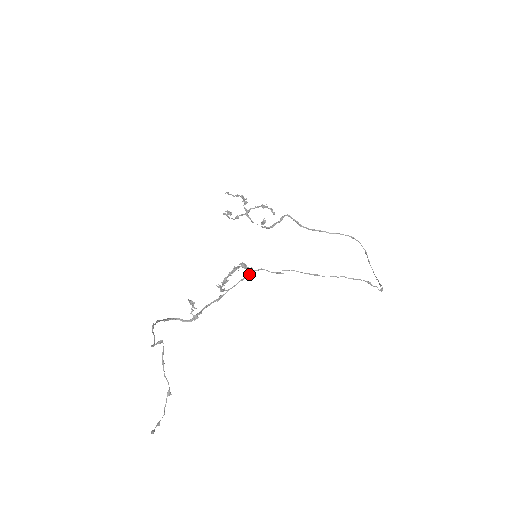
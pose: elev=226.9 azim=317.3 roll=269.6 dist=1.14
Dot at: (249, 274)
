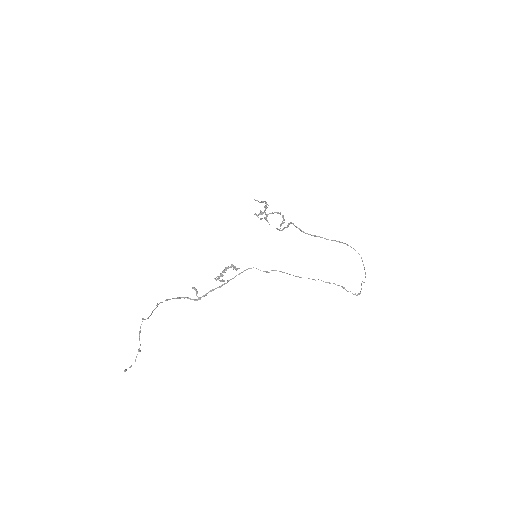
Dot at: occluded
